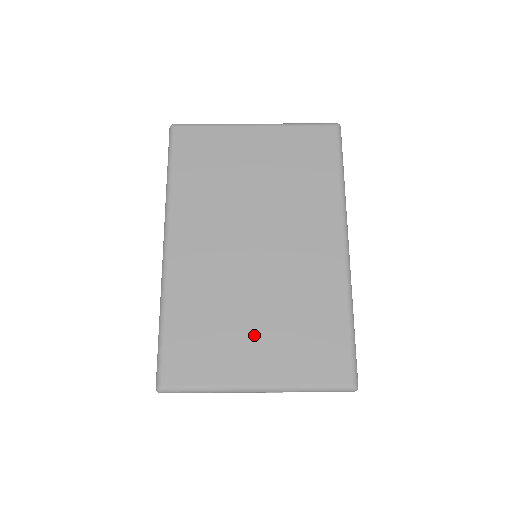
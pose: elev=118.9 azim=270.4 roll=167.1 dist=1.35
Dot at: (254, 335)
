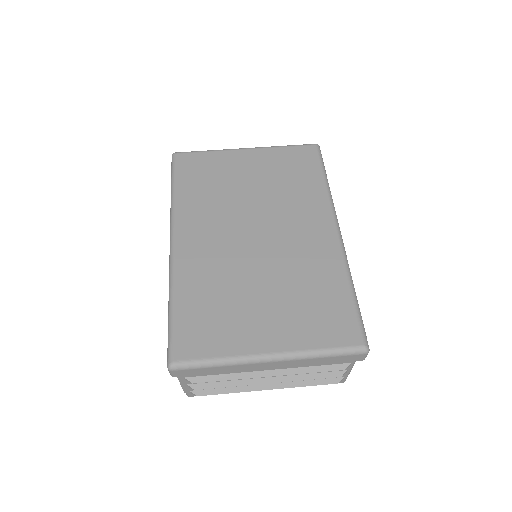
Dot at: (262, 309)
